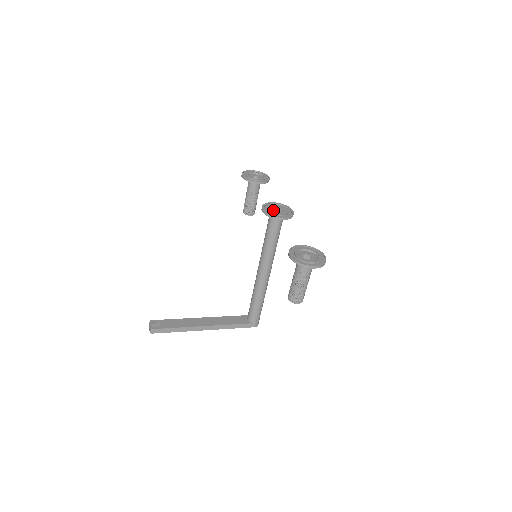
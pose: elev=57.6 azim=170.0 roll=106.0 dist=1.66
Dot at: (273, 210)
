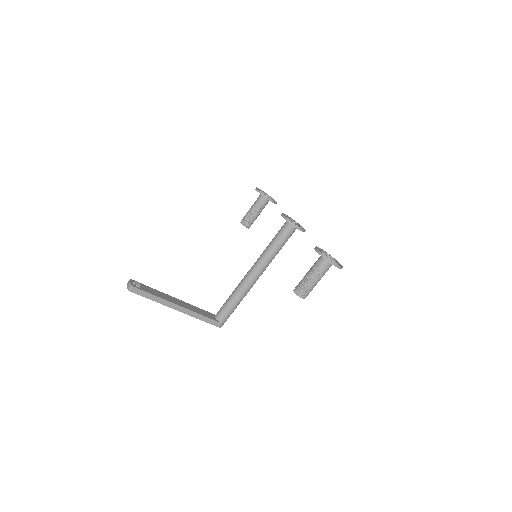
Dot at: (291, 220)
